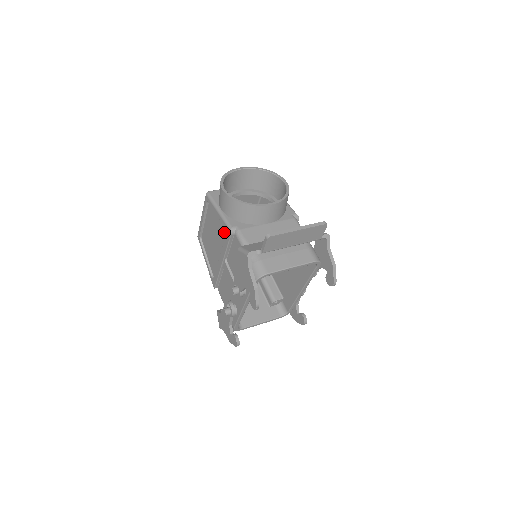
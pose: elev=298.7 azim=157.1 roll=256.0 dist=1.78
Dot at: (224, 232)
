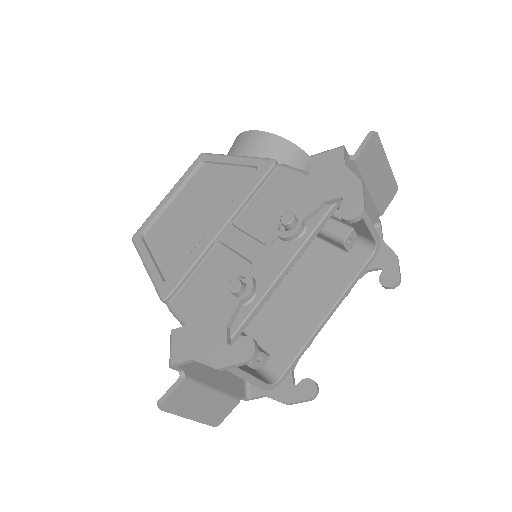
Dot at: (244, 178)
